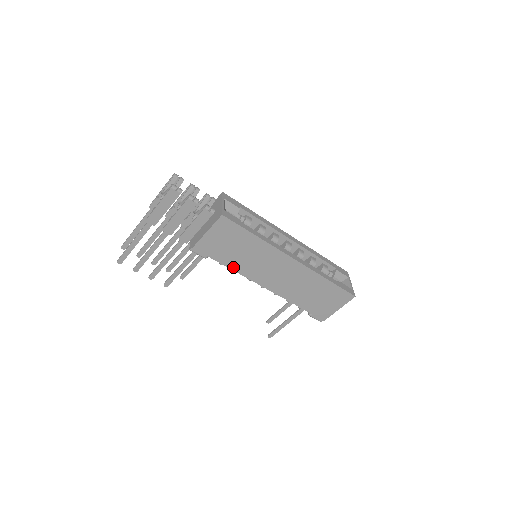
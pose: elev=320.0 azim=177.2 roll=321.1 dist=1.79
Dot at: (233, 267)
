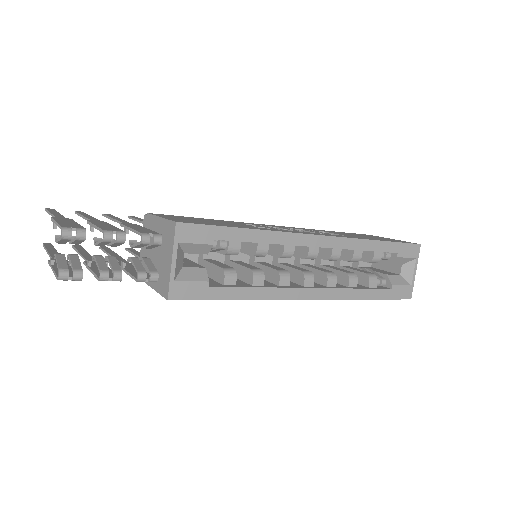
Dot at: occluded
